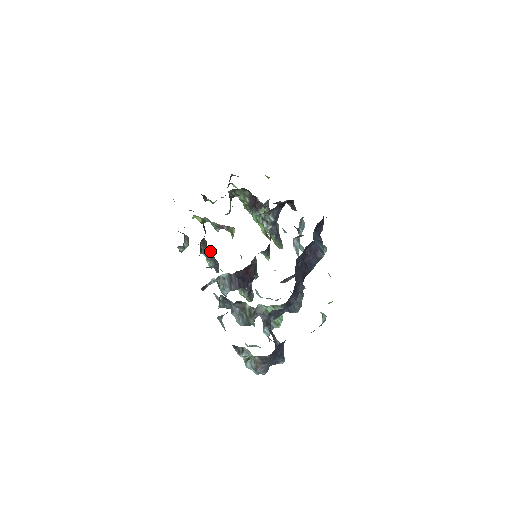
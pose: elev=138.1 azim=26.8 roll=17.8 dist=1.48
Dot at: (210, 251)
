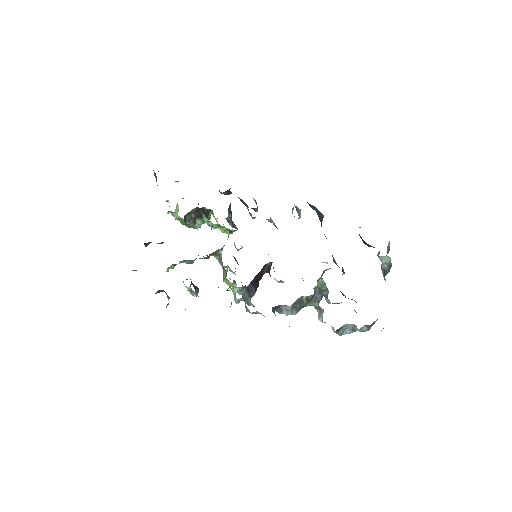
Dot at: occluded
